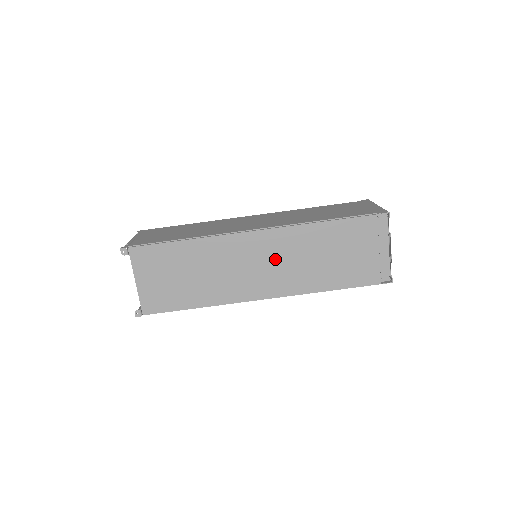
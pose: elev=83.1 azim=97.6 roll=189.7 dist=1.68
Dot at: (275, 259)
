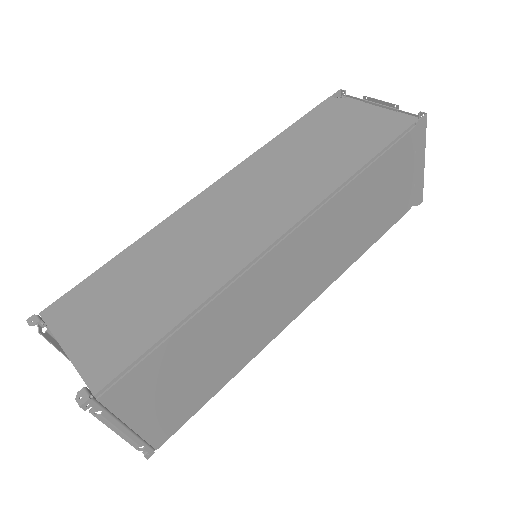
Dot at: (256, 191)
